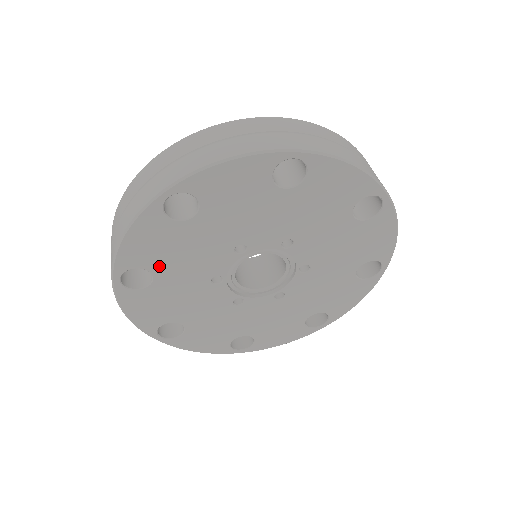
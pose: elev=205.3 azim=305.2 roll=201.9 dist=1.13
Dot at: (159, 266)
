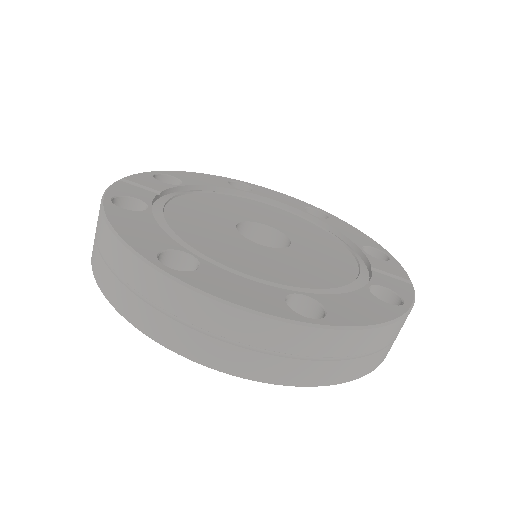
Dot at: occluded
